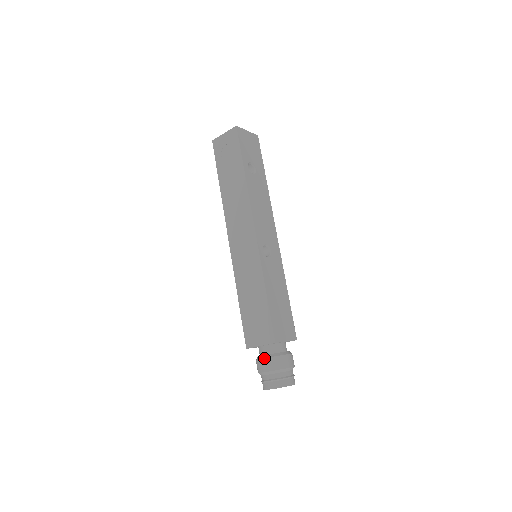
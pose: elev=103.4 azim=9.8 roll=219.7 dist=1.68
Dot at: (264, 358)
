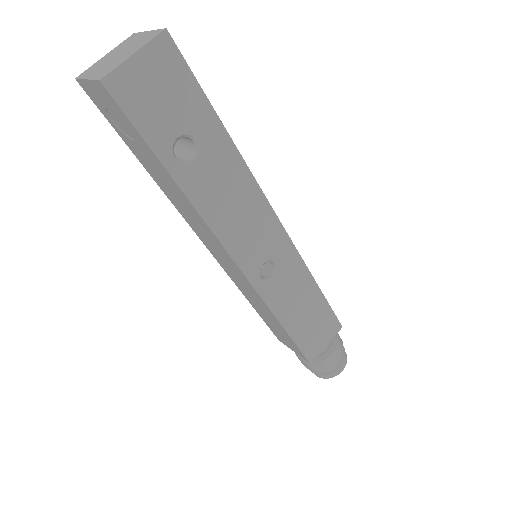
Dot at: (301, 361)
